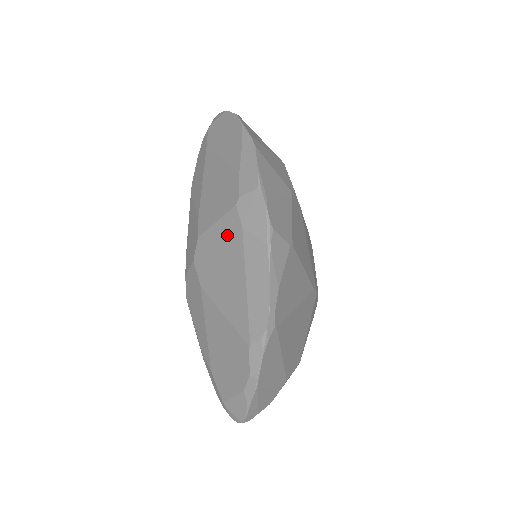
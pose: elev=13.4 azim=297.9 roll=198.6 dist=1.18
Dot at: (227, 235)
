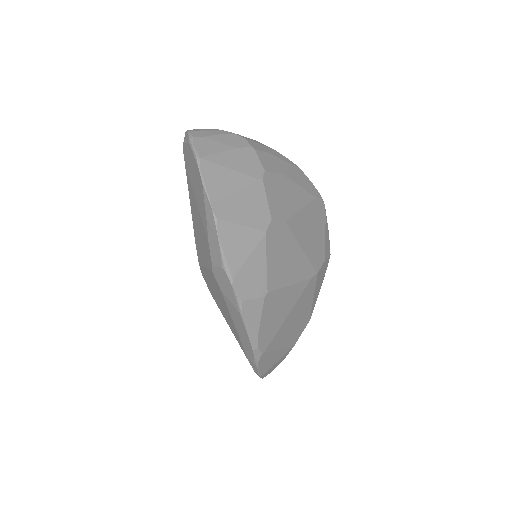
Dot at: (214, 284)
